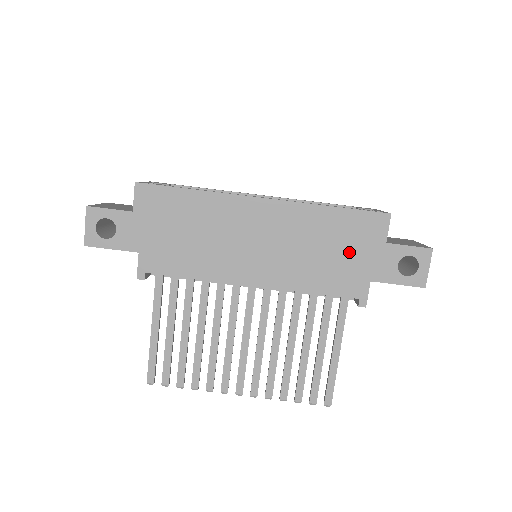
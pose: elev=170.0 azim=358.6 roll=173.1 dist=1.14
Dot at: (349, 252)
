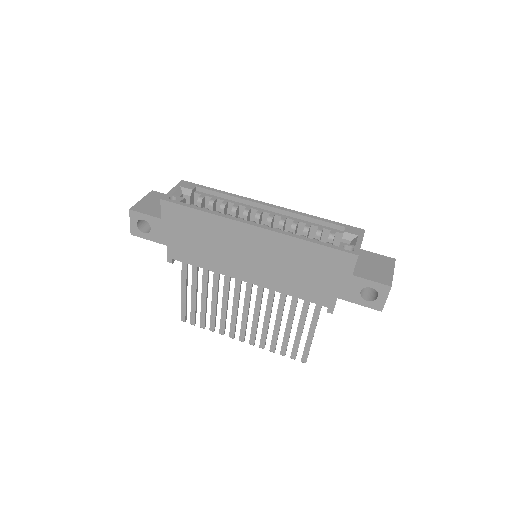
Dot at: (321, 275)
